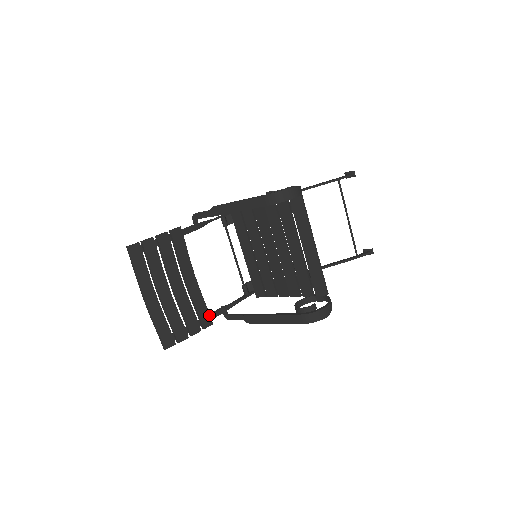
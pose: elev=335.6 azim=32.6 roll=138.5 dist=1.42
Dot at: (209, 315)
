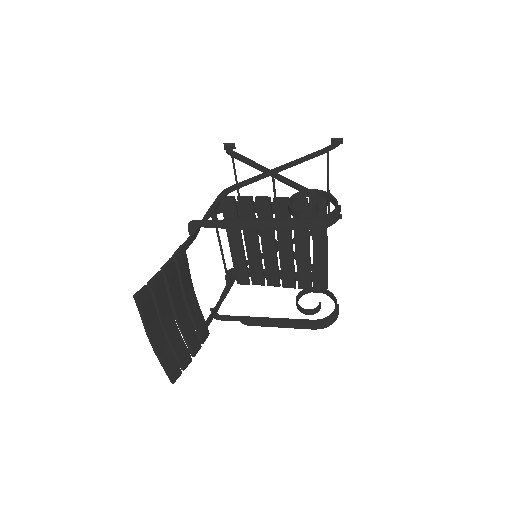
Dot at: (207, 327)
